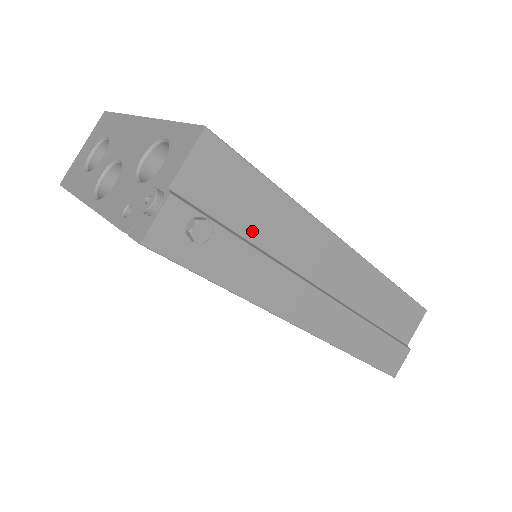
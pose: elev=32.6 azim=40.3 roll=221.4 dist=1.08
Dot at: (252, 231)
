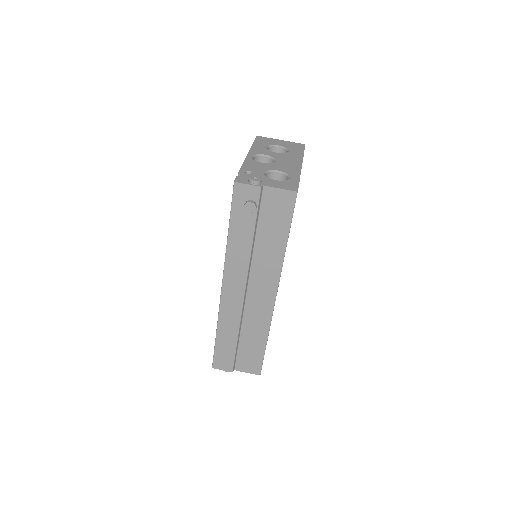
Dot at: (261, 235)
